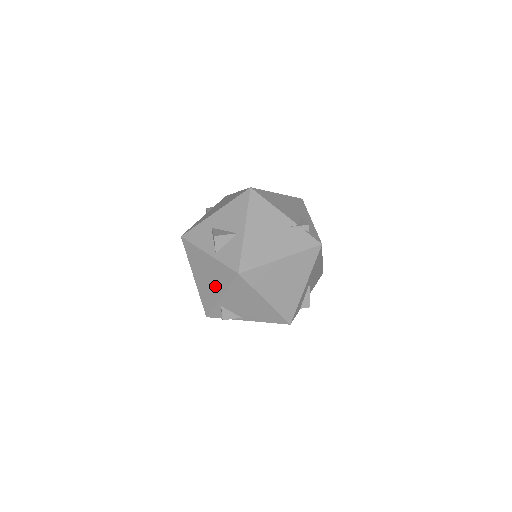
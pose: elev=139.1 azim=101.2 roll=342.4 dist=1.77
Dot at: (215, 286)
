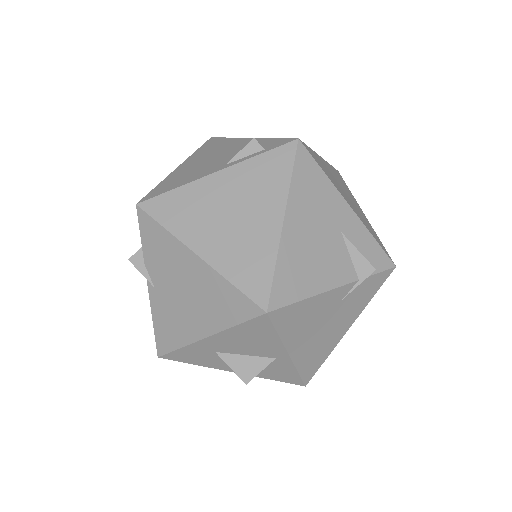
Dot at: occluded
